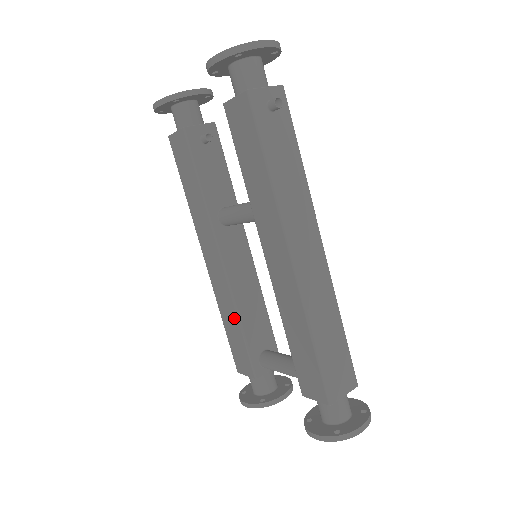
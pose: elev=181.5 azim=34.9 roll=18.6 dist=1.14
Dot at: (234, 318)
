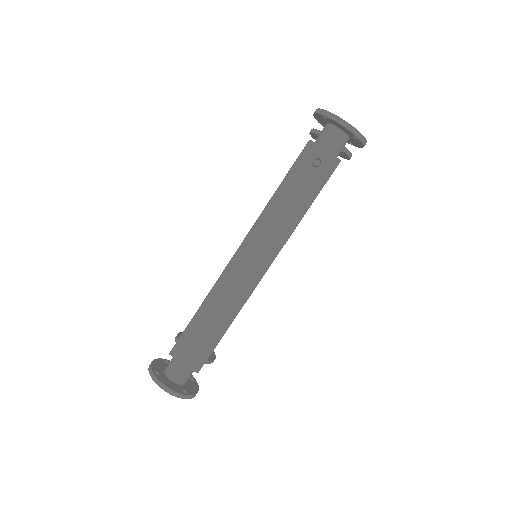
Dot at: occluded
